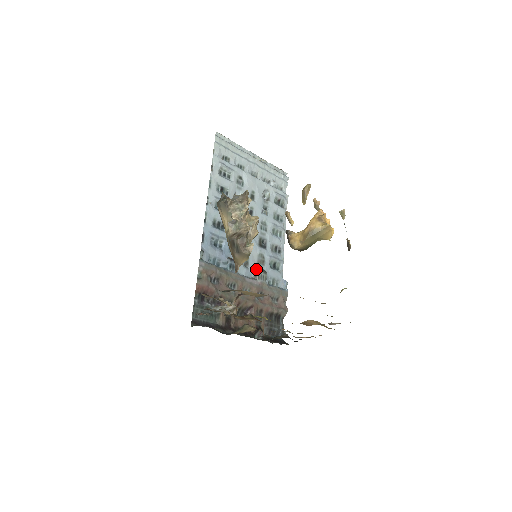
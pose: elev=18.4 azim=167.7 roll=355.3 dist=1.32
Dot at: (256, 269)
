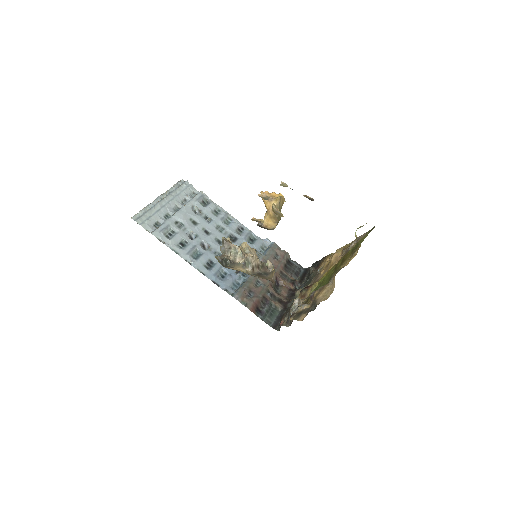
Dot at: occluded
